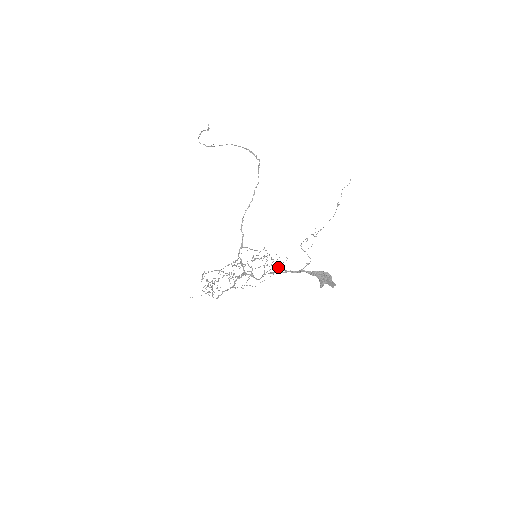
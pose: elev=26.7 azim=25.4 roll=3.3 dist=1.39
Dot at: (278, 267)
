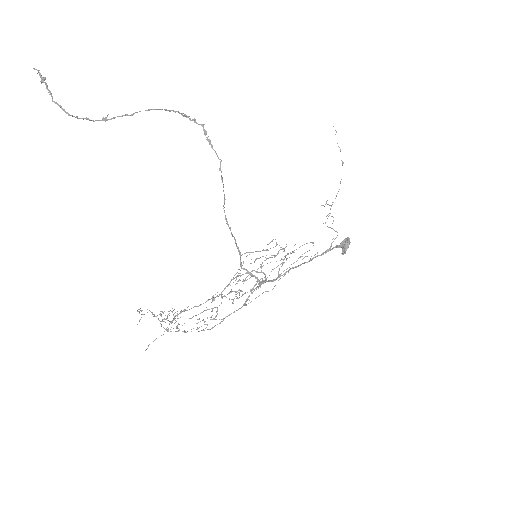
Dot at: (300, 257)
